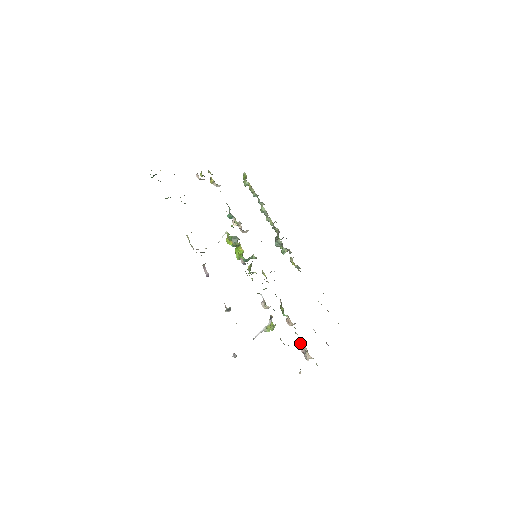
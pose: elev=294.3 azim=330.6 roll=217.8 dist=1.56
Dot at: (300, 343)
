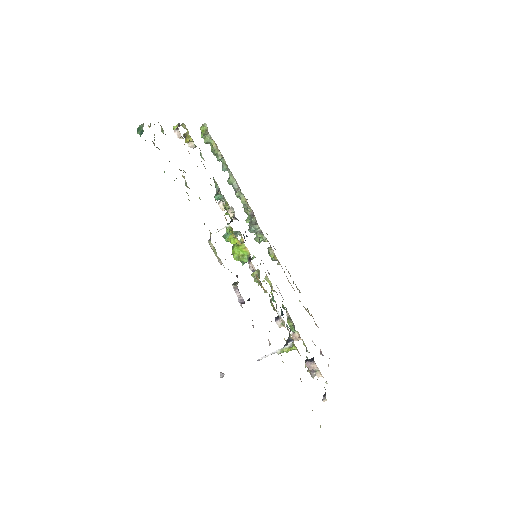
Dot at: (308, 361)
